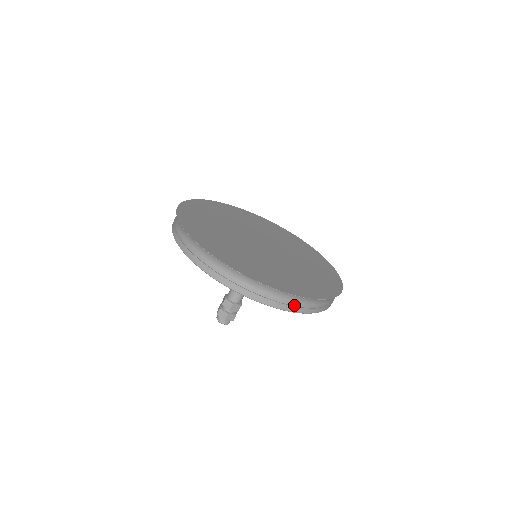
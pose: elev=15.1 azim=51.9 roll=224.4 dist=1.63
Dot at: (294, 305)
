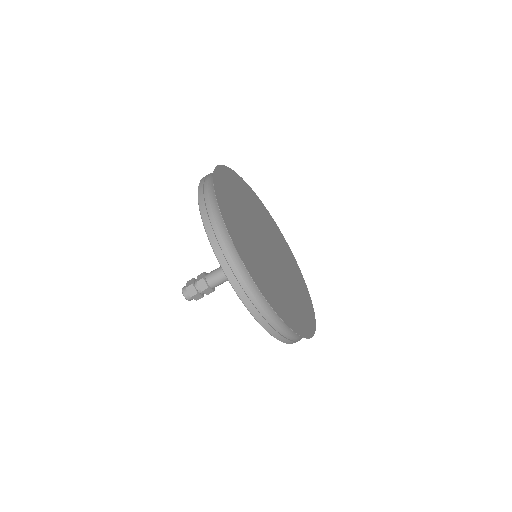
Dot at: occluded
